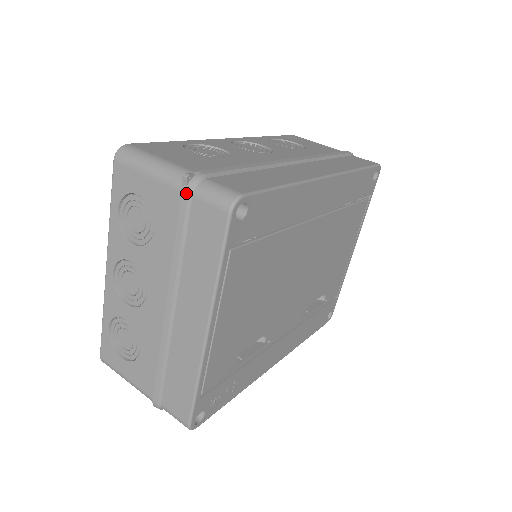
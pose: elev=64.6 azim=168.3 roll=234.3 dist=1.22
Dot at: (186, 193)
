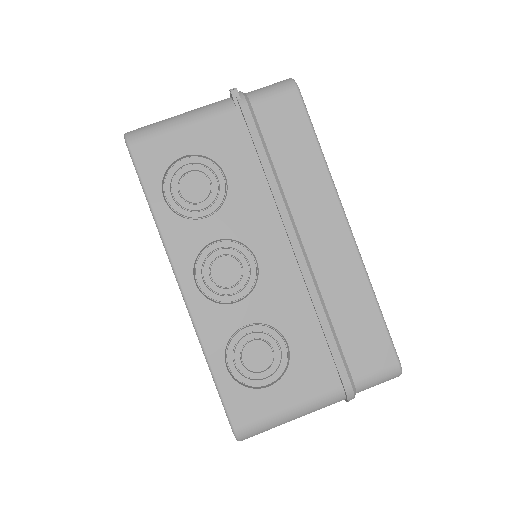
Dot at: (245, 103)
